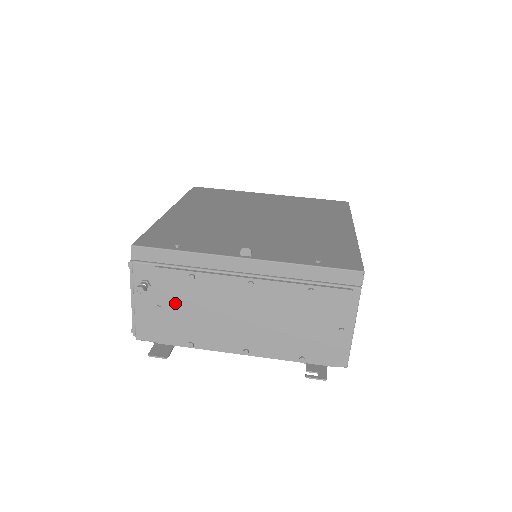
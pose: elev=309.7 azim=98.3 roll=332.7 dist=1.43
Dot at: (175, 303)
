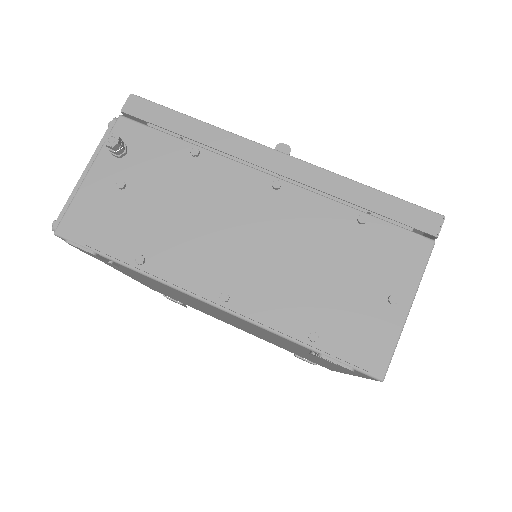
Dot at: (150, 186)
